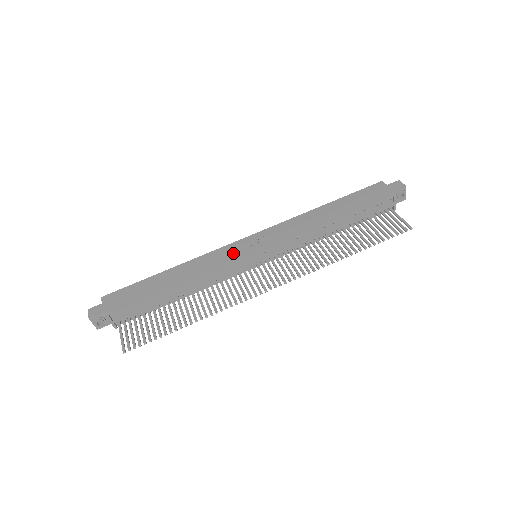
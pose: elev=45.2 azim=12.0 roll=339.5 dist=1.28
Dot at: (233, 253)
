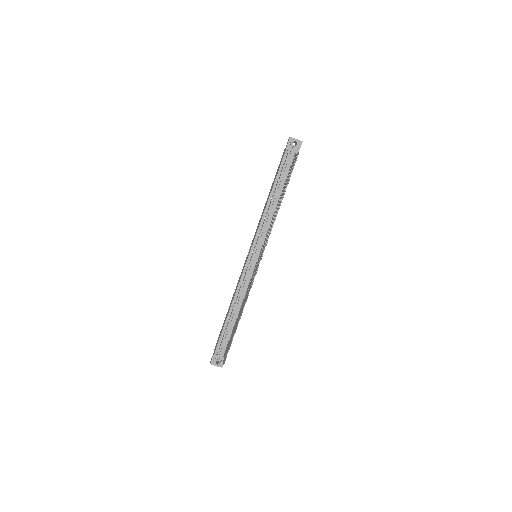
Dot at: occluded
